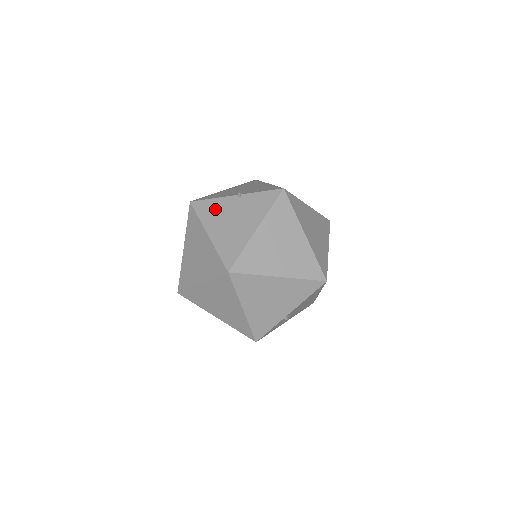
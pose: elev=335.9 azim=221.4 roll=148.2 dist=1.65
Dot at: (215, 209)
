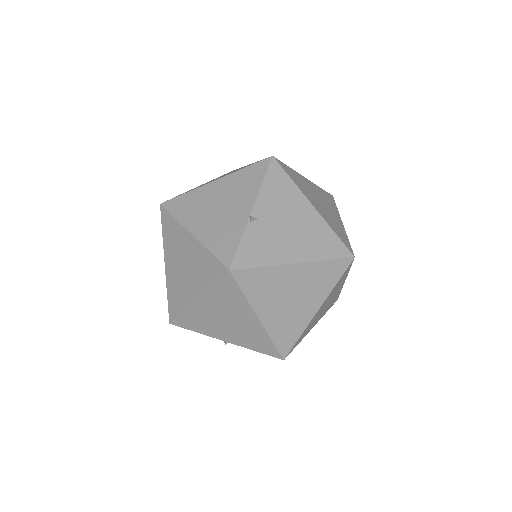
Dot at: occluded
